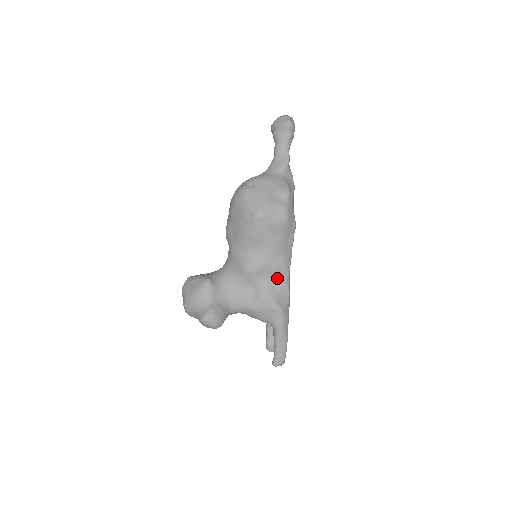
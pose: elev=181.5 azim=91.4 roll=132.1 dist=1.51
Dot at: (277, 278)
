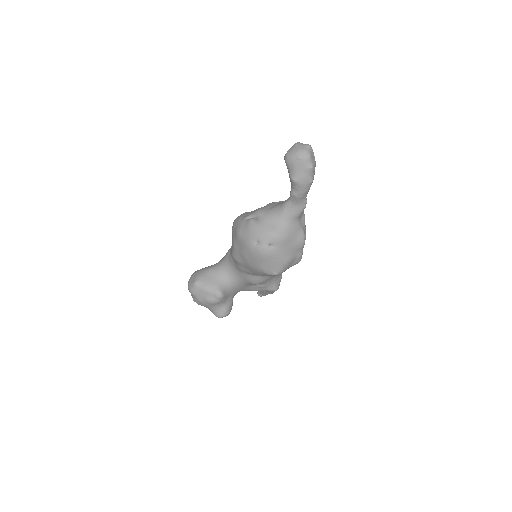
Dot at: occluded
